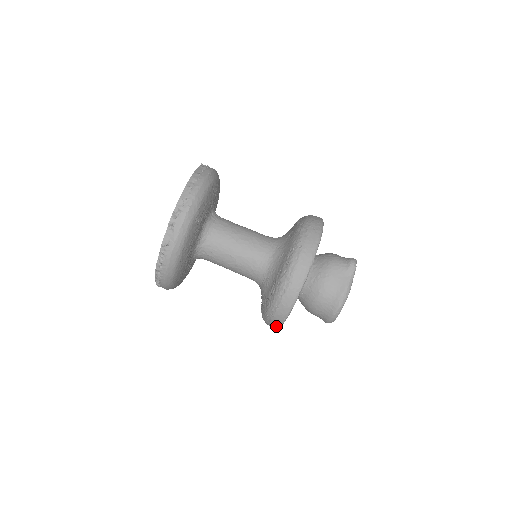
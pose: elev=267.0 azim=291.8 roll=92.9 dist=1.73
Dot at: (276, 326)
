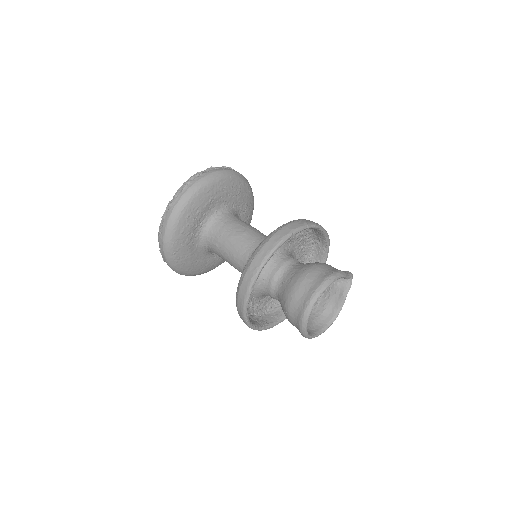
Dot at: (264, 256)
